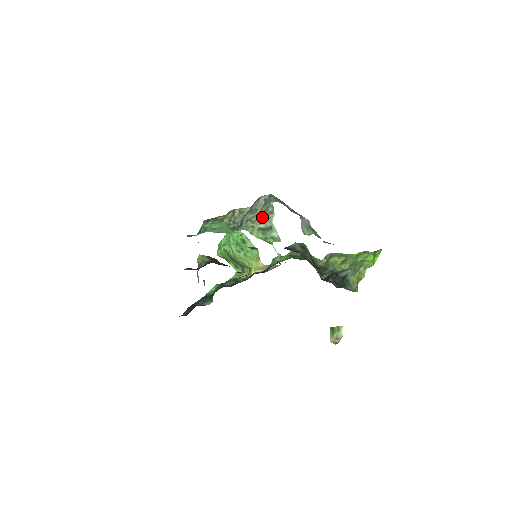
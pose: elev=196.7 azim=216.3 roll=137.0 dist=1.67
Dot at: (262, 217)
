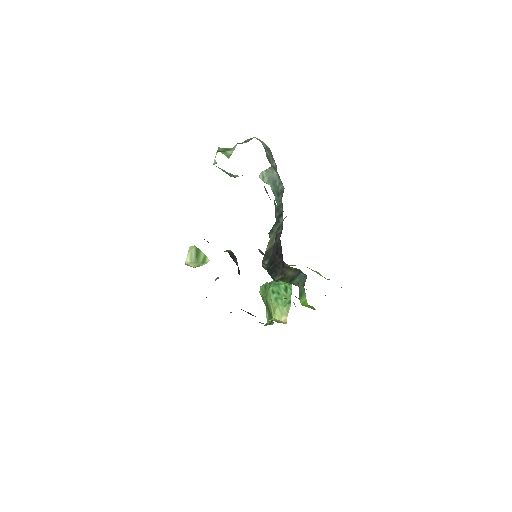
Dot at: occluded
